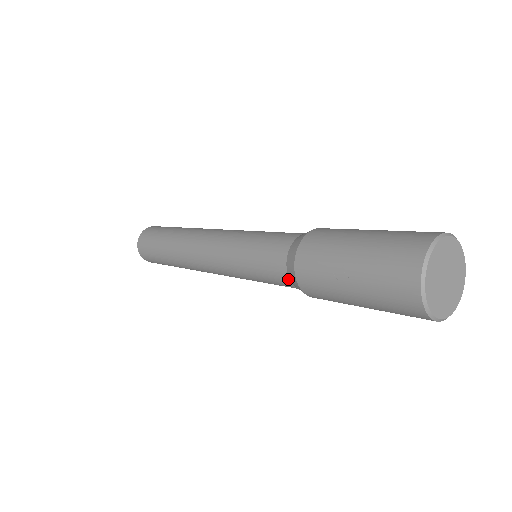
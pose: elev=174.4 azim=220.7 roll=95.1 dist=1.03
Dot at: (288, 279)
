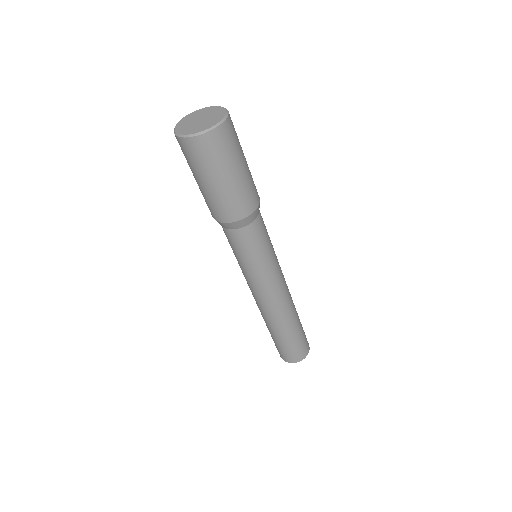
Dot at: occluded
